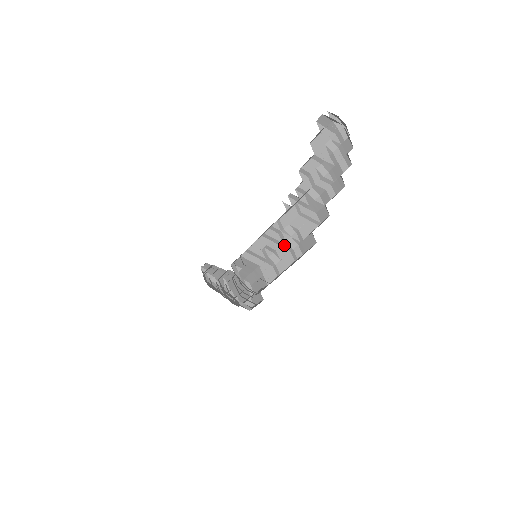
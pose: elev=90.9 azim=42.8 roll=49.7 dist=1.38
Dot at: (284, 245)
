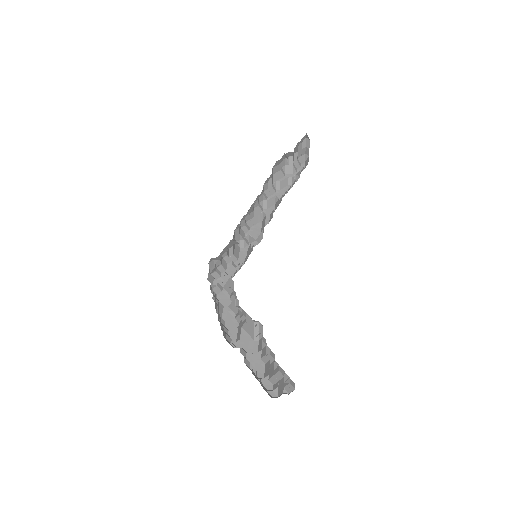
Dot at: occluded
